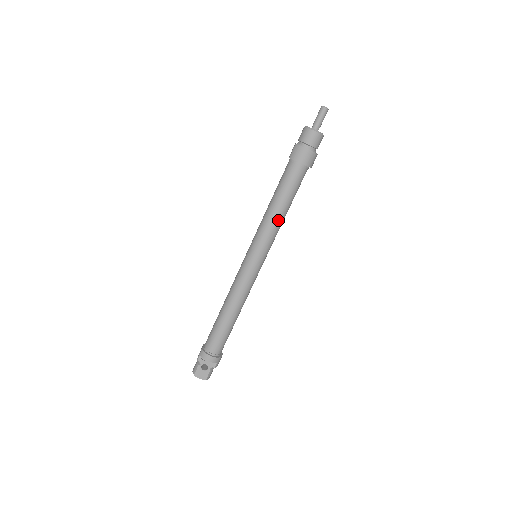
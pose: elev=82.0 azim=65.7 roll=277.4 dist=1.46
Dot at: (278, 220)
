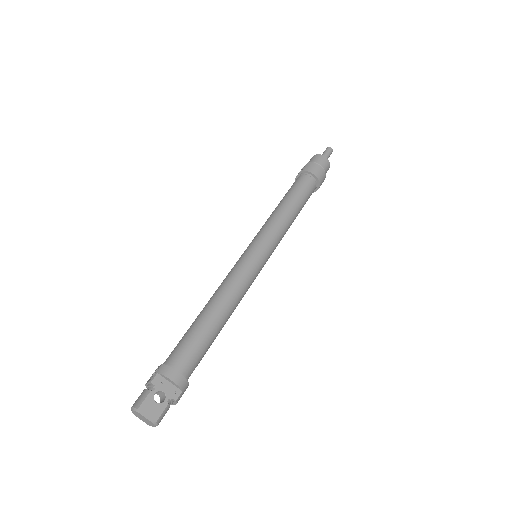
Dot at: (288, 220)
